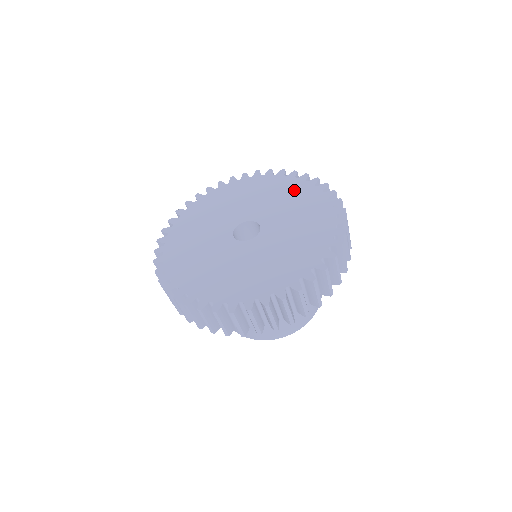
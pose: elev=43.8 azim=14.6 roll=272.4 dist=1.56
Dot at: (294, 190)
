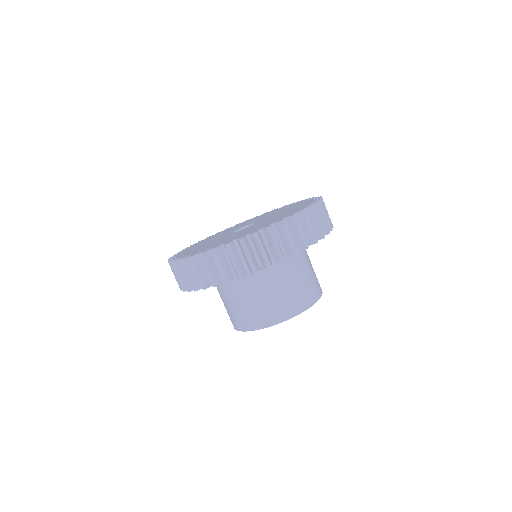
Dot at: occluded
